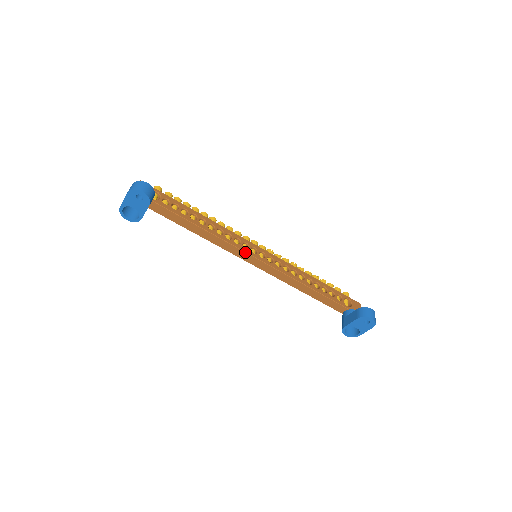
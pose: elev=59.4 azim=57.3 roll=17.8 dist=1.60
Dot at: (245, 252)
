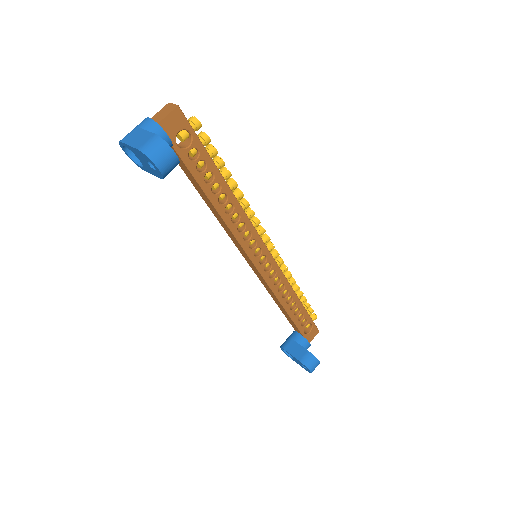
Dot at: (246, 253)
